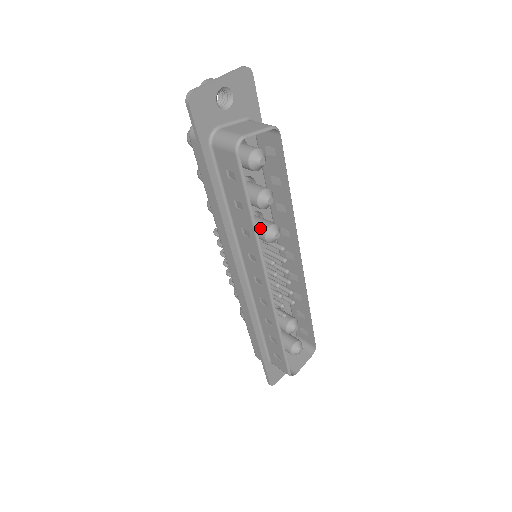
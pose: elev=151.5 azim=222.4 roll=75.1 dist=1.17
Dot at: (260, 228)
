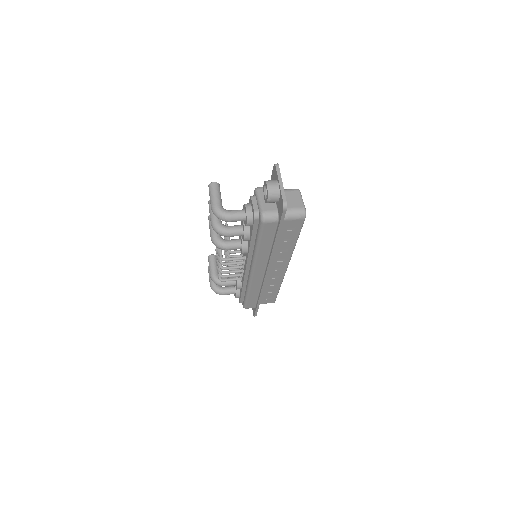
Dot at: occluded
